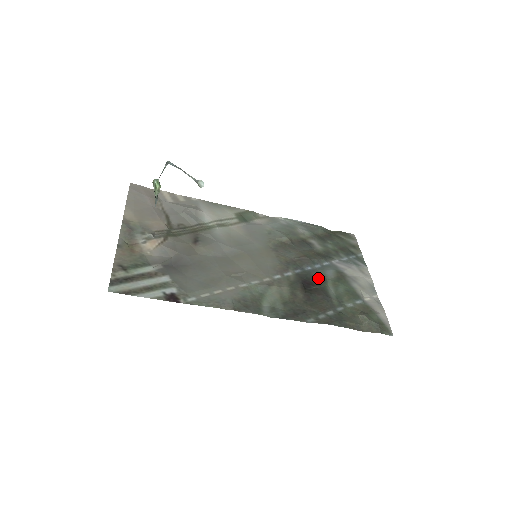
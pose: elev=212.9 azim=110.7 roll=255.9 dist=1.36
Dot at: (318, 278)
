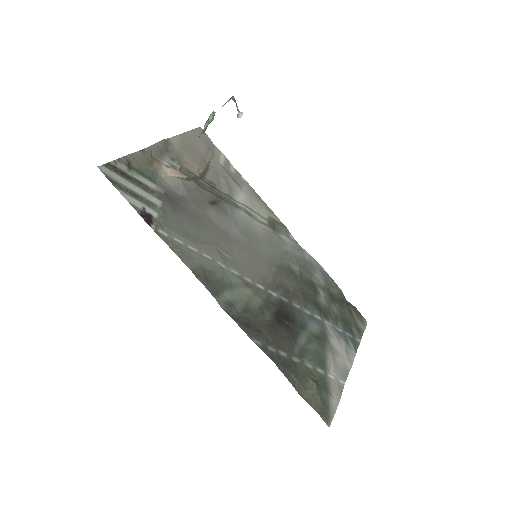
Dot at: (298, 320)
